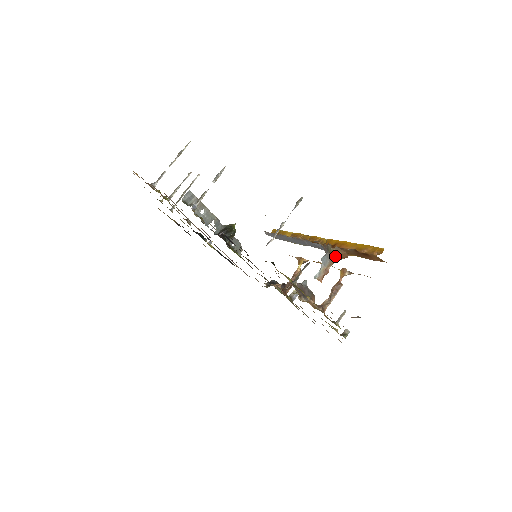
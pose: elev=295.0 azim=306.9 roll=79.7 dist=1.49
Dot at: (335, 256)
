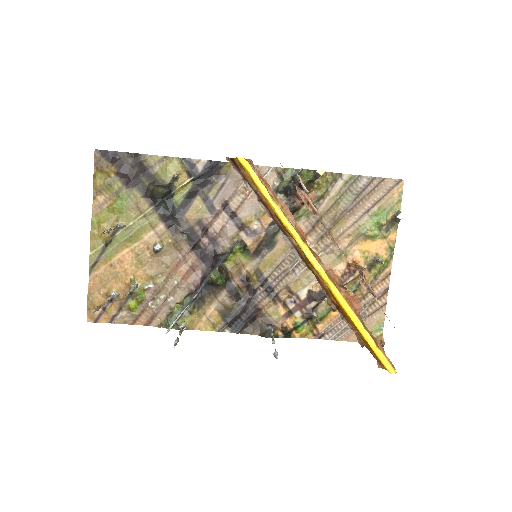
Dot at: occluded
